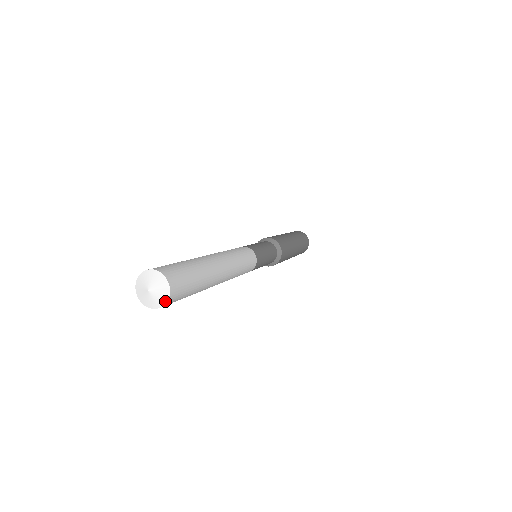
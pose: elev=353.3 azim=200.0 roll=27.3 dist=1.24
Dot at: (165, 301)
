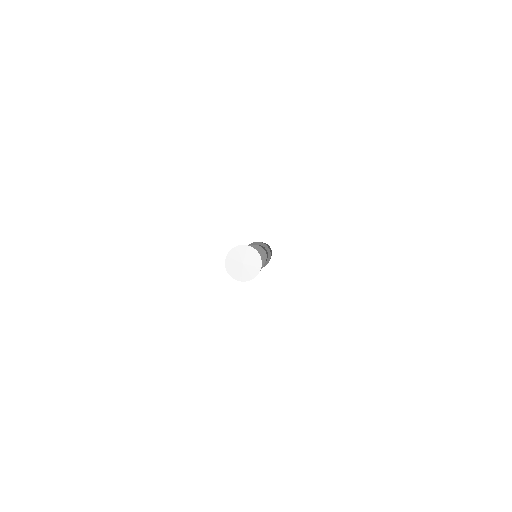
Dot at: (258, 270)
